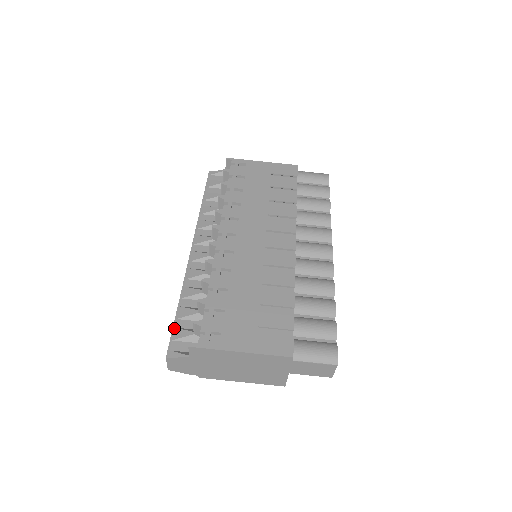
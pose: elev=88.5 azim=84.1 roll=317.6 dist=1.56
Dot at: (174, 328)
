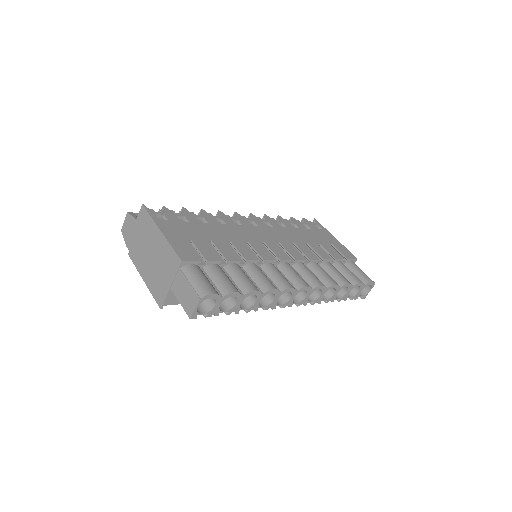
Dot at: occluded
